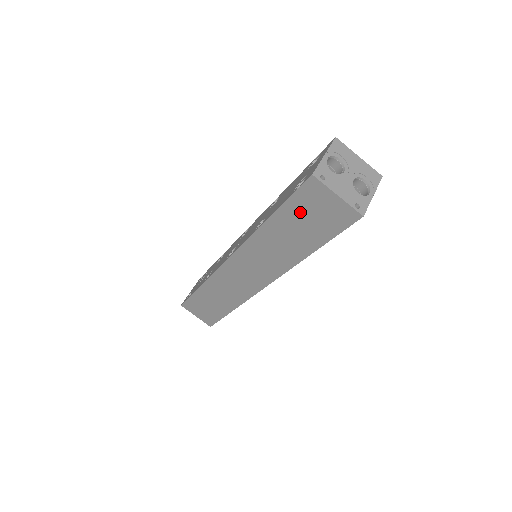
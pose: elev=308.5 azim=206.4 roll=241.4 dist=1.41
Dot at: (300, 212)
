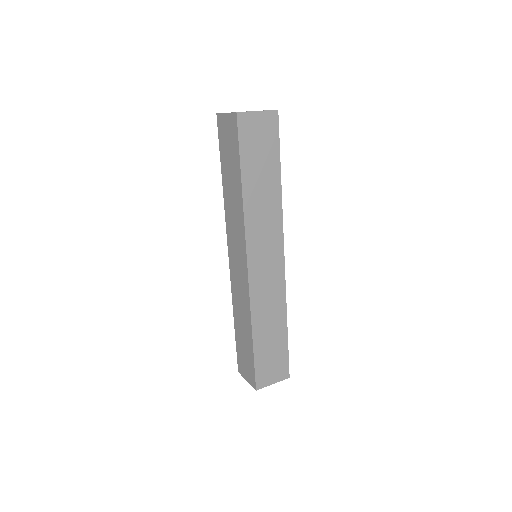
Dot at: (225, 151)
